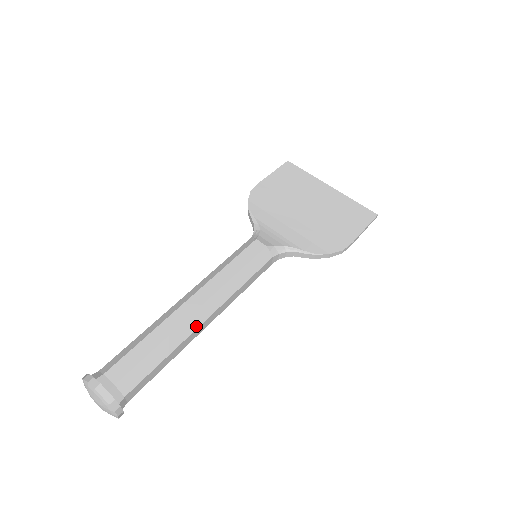
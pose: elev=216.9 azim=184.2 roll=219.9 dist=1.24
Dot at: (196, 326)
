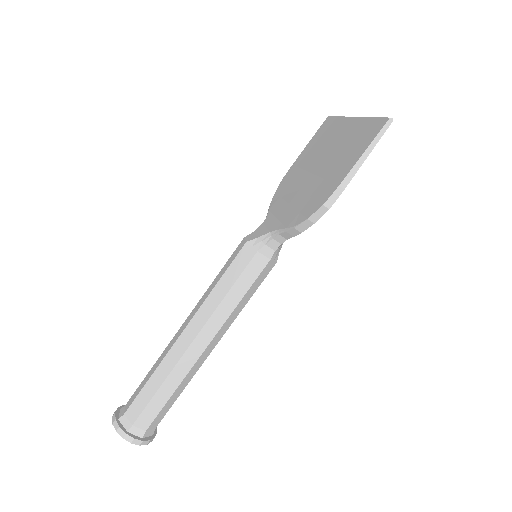
Dot at: (183, 351)
